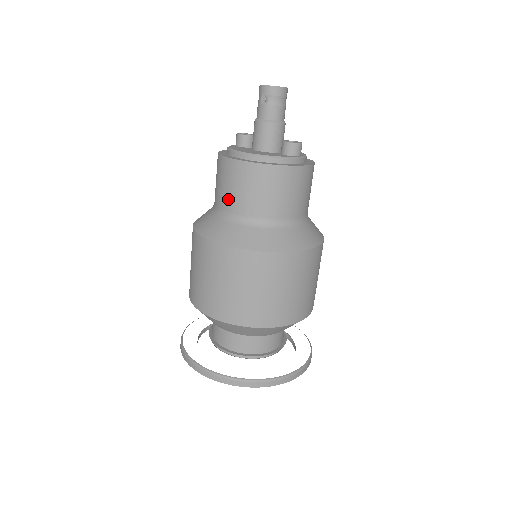
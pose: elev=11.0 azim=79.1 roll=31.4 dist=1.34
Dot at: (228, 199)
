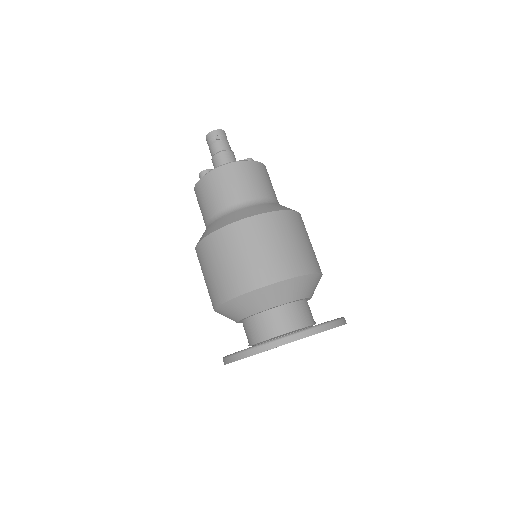
Dot at: (236, 194)
